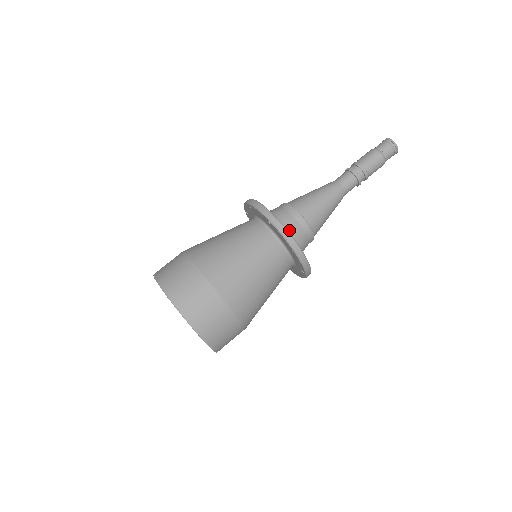
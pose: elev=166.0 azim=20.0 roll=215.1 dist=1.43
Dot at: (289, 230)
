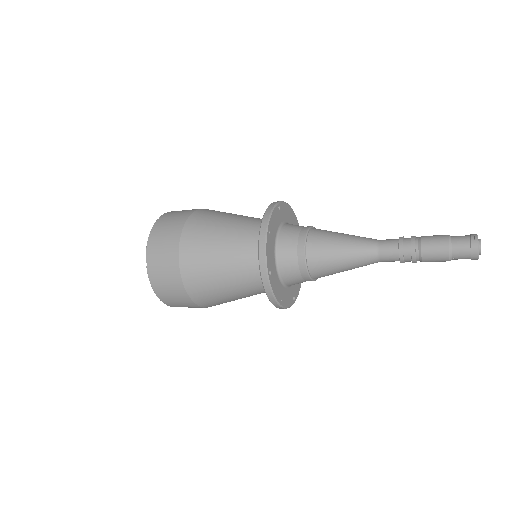
Dot at: (285, 232)
